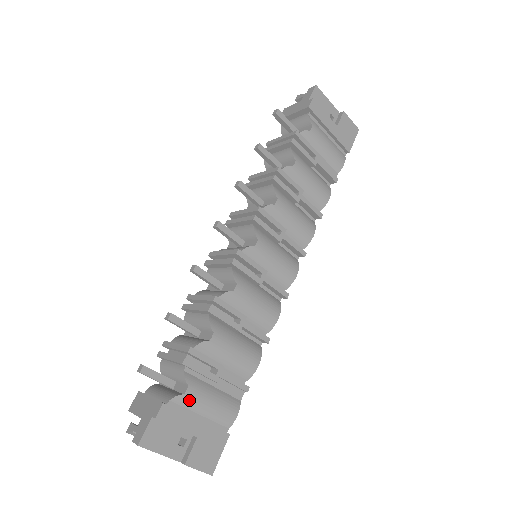
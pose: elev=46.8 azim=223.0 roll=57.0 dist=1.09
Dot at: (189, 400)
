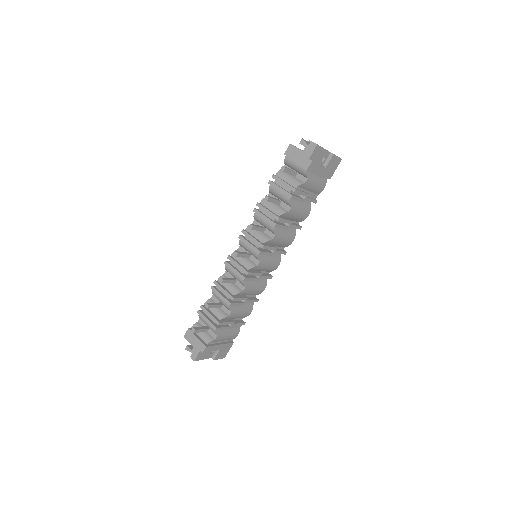
Dot at: (217, 340)
